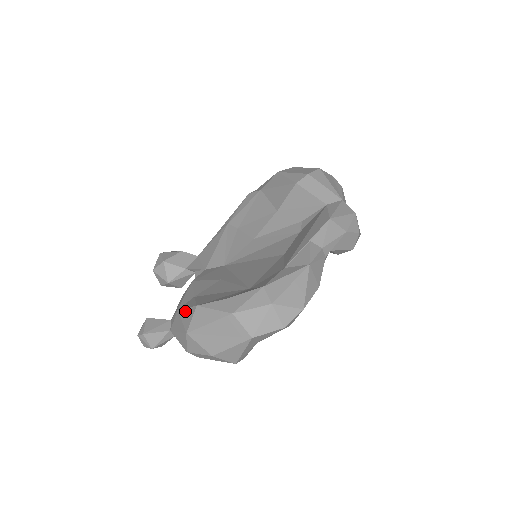
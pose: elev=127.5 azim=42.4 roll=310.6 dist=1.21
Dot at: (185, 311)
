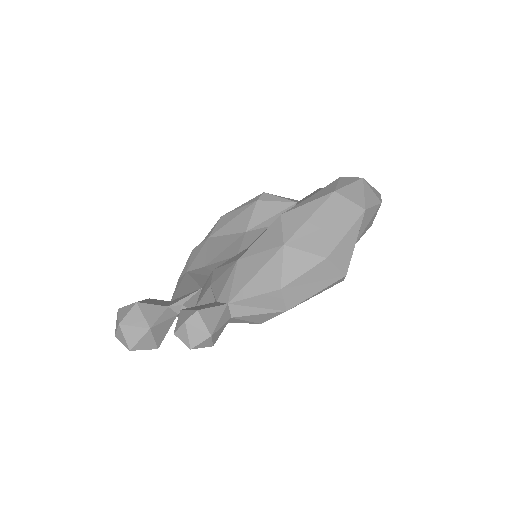
Dot at: (259, 241)
